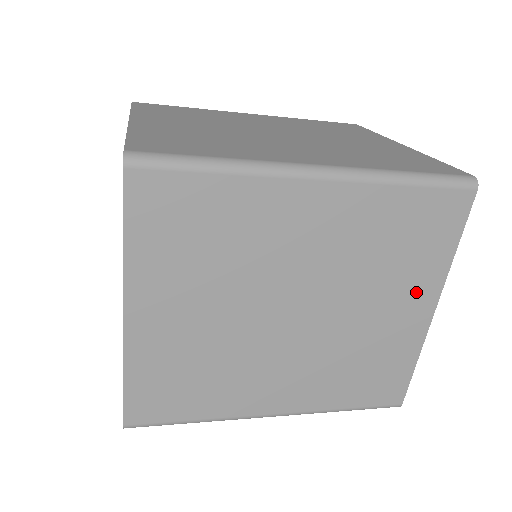
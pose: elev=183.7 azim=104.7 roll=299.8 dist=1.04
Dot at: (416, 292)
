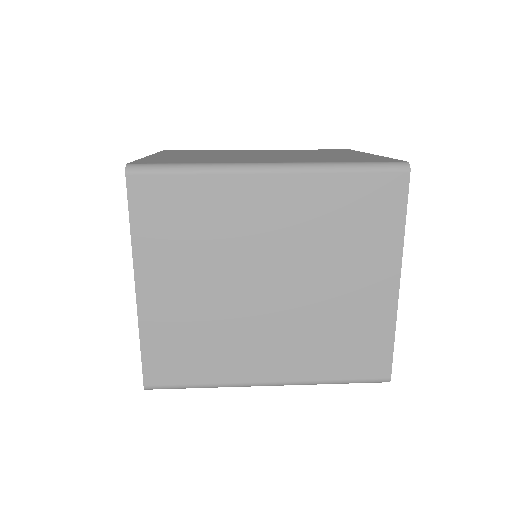
Dot at: (376, 266)
